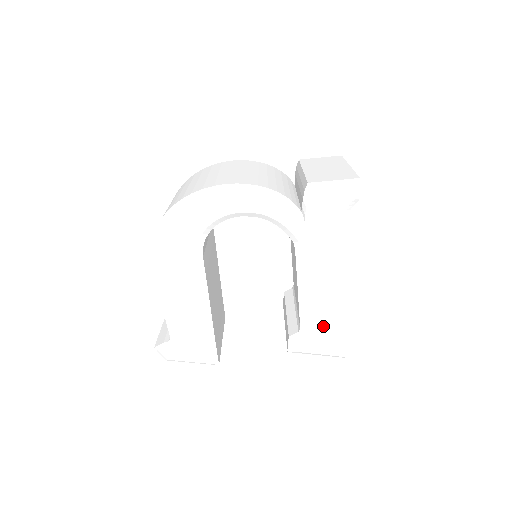
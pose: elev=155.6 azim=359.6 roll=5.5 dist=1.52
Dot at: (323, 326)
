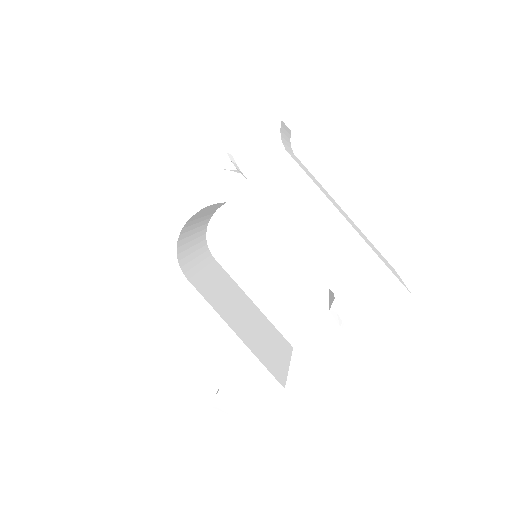
Dot at: (352, 273)
